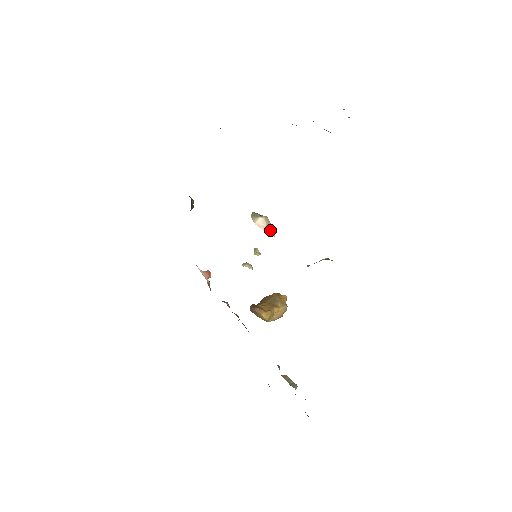
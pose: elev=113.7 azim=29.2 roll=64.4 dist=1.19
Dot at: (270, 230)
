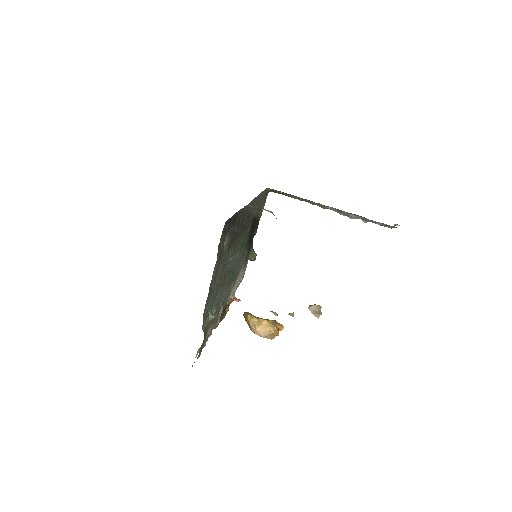
Dot at: (317, 314)
